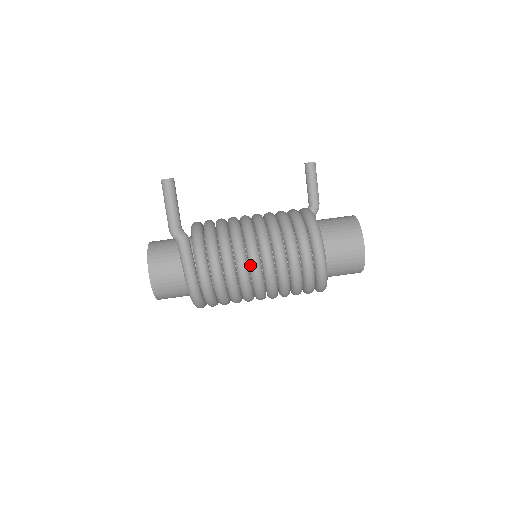
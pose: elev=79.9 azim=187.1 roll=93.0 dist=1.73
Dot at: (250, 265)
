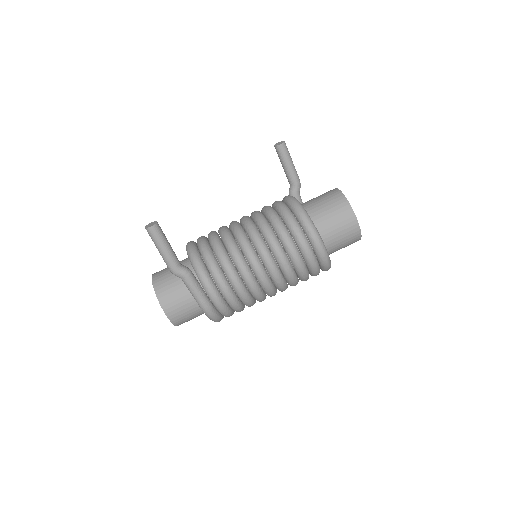
Dot at: (256, 276)
